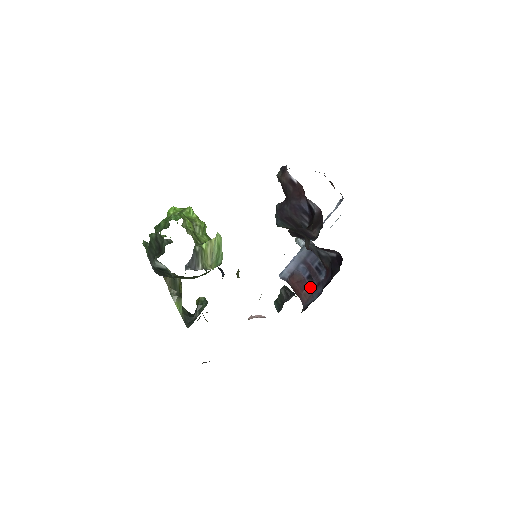
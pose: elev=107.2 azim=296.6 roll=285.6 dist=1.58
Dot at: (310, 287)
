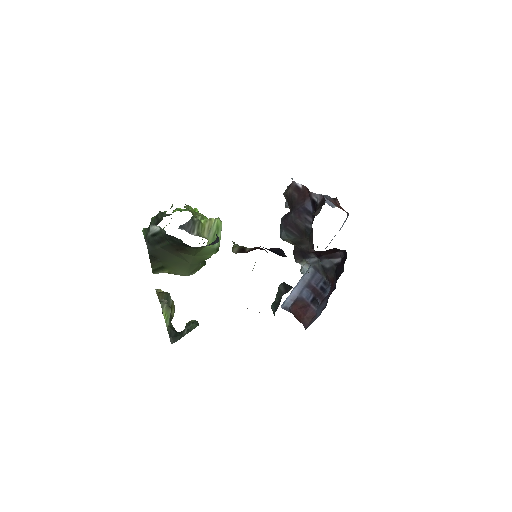
Dot at: (314, 310)
